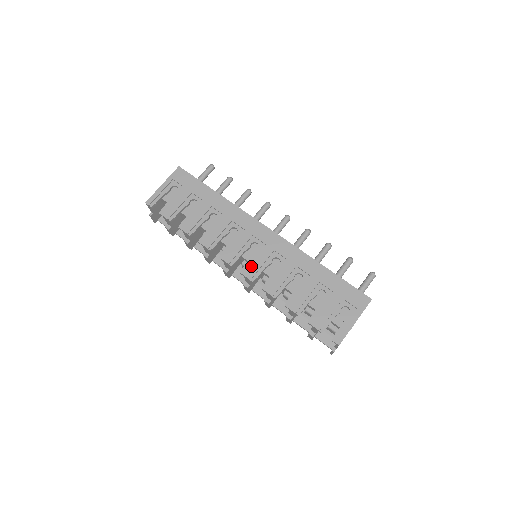
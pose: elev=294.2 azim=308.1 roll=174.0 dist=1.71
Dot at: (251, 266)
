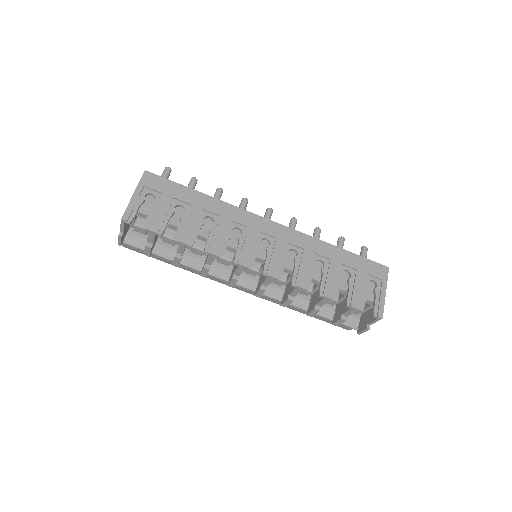
Dot at: (272, 264)
